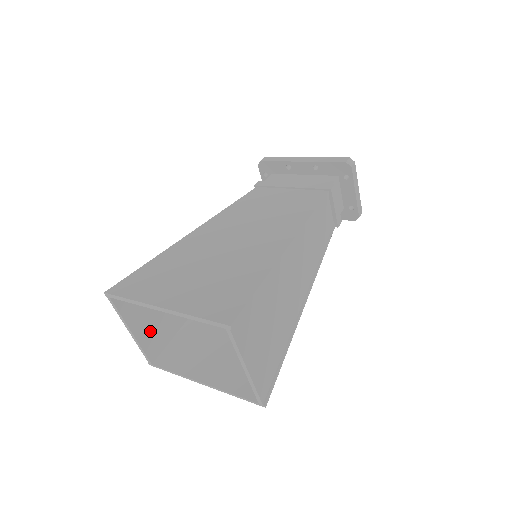
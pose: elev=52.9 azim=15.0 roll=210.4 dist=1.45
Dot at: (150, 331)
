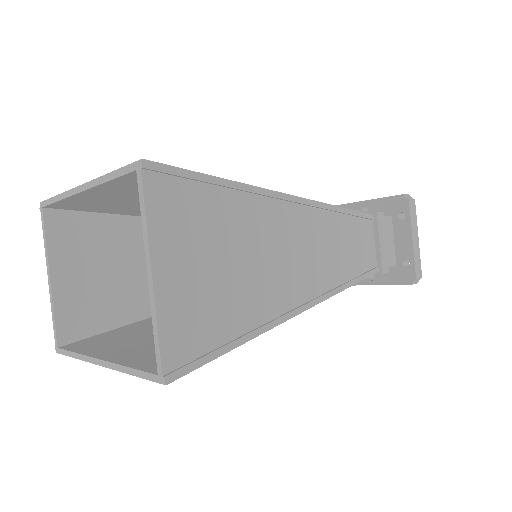
Dot at: (77, 296)
